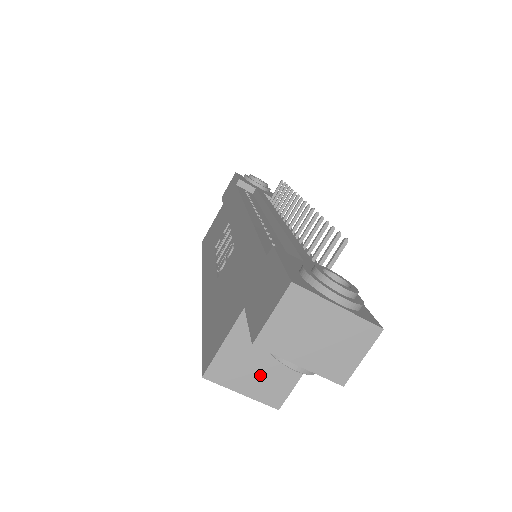
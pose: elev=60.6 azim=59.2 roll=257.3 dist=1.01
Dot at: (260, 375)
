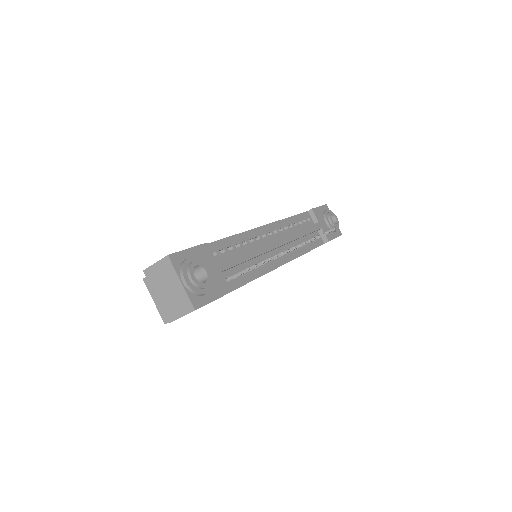
Dot at: occluded
